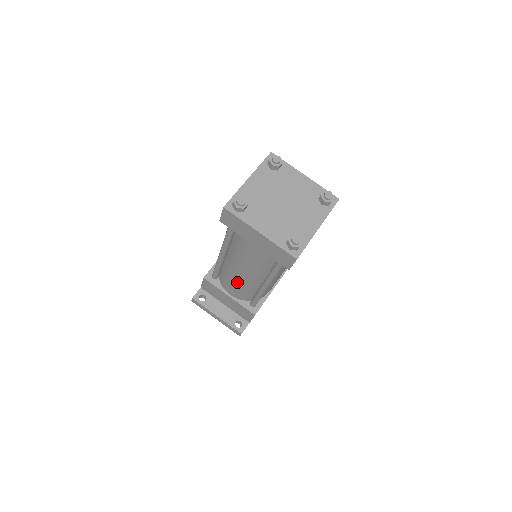
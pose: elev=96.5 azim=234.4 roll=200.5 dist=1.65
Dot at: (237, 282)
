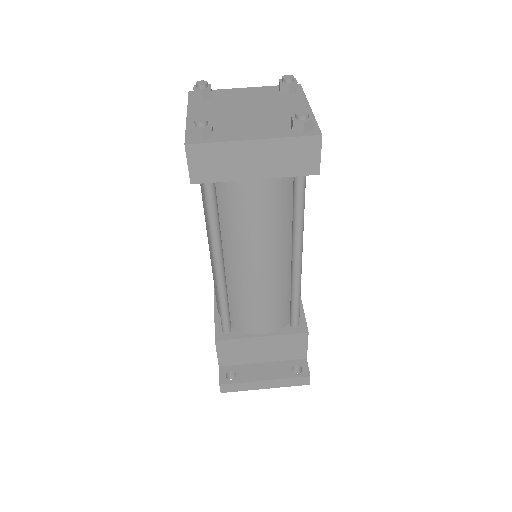
Dot at: (260, 295)
